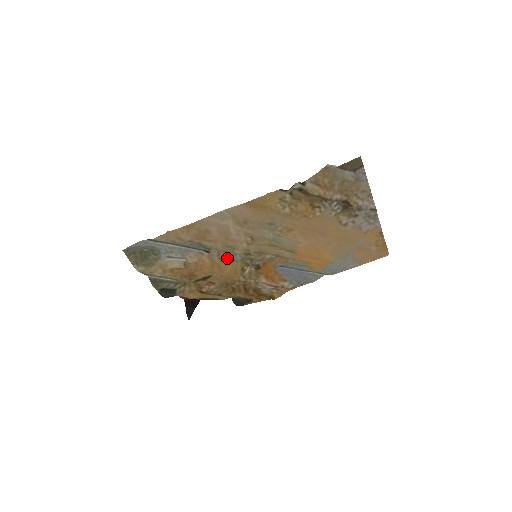
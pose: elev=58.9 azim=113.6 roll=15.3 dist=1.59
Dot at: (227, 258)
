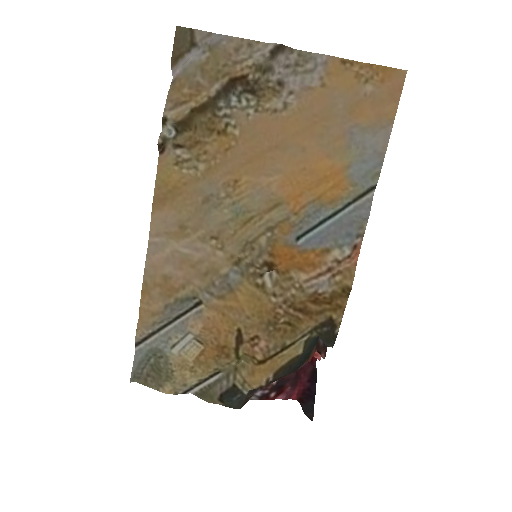
Dot at: (225, 289)
